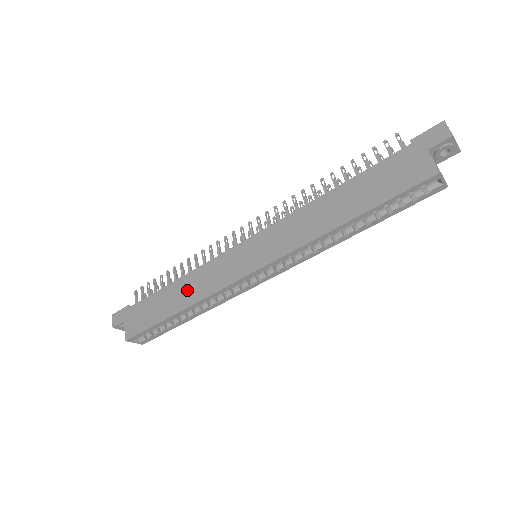
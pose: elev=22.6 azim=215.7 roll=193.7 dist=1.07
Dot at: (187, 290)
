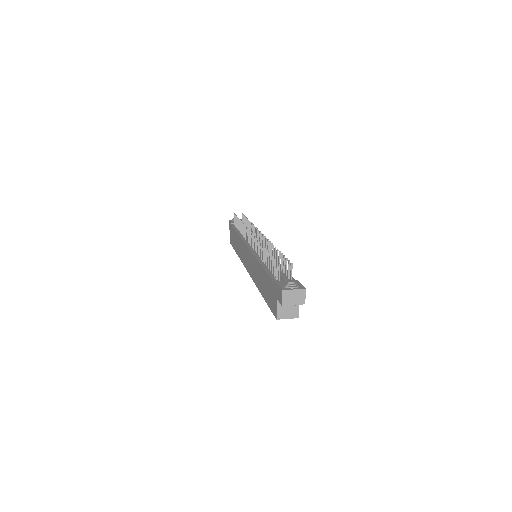
Dot at: (238, 246)
